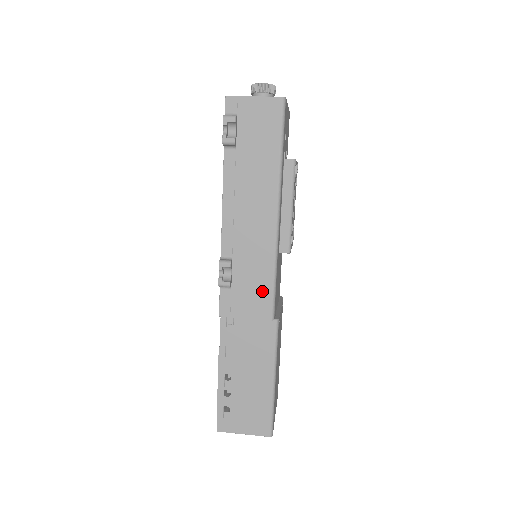
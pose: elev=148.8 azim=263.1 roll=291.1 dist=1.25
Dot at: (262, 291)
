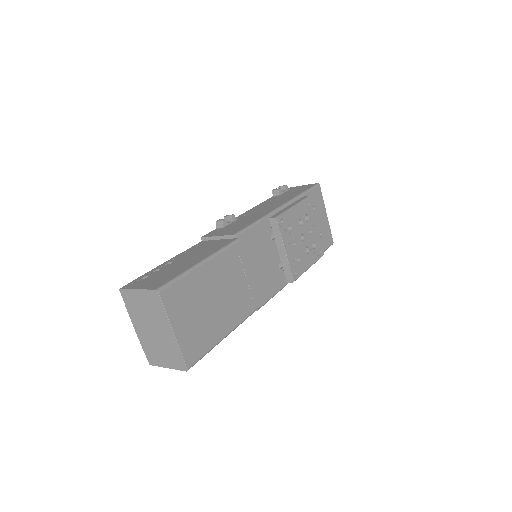
Dot at: (241, 226)
